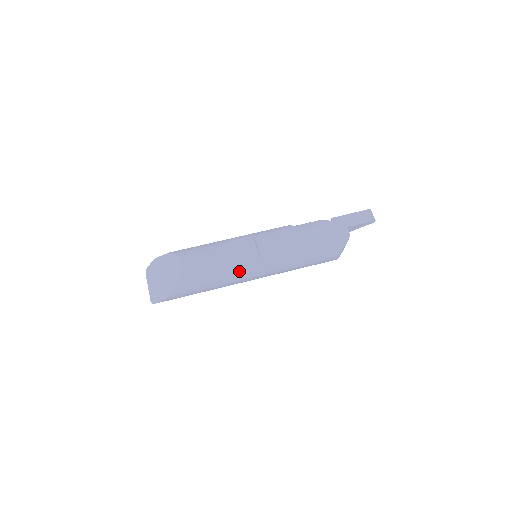
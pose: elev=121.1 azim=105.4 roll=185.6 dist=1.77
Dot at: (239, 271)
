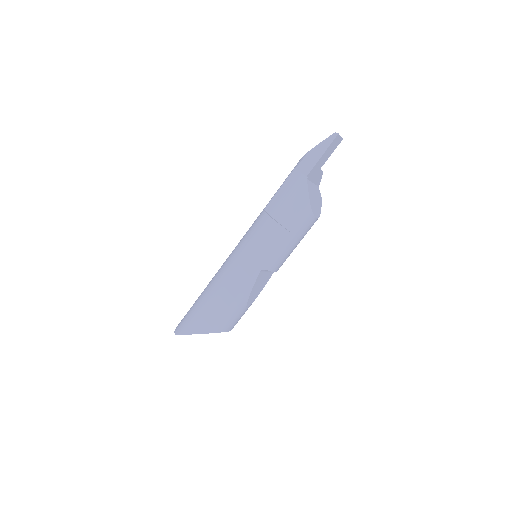
Dot at: occluded
